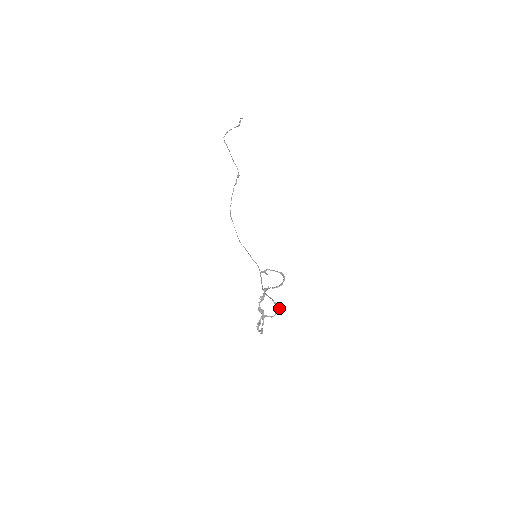
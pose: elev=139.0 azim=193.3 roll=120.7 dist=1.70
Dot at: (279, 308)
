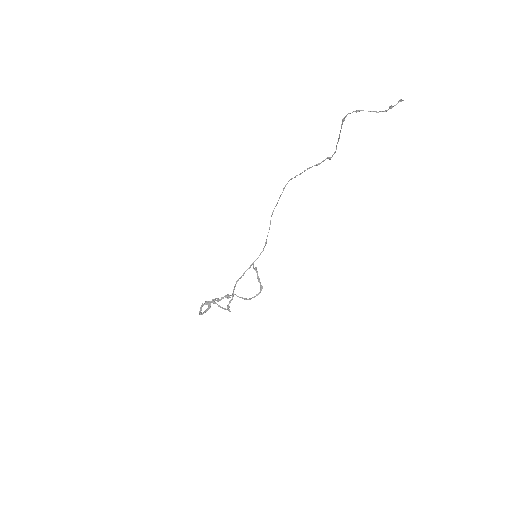
Dot at: (229, 311)
